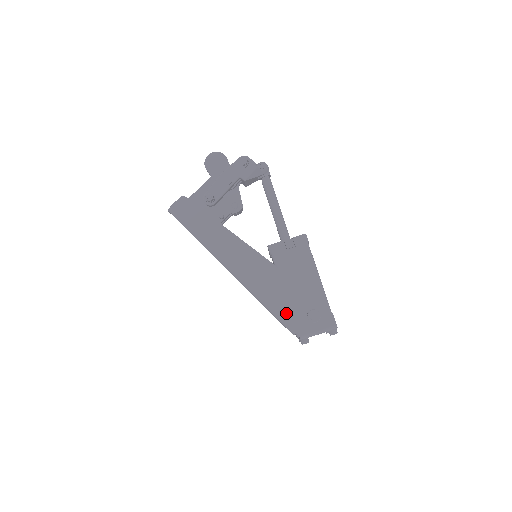
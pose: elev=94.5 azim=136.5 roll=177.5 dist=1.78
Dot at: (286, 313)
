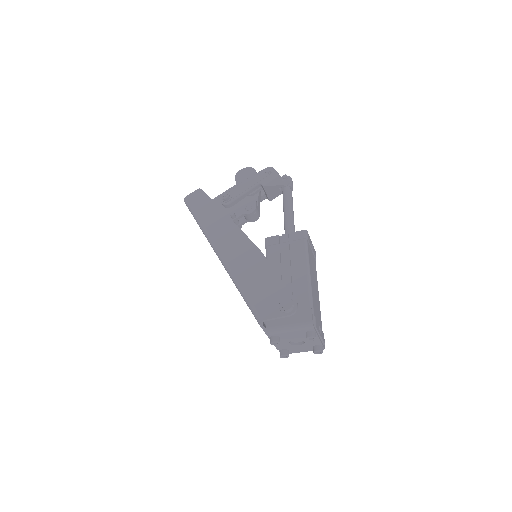
Dot at: (258, 299)
